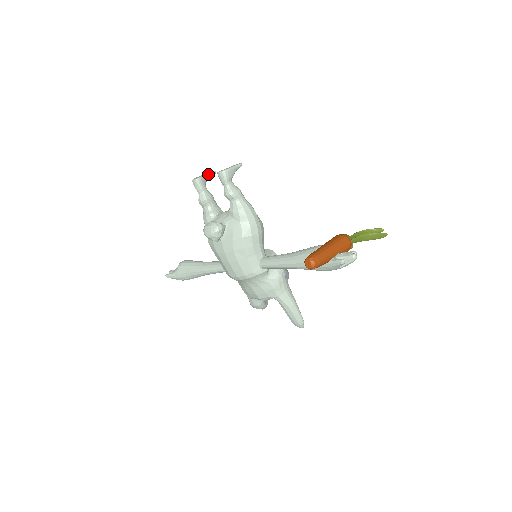
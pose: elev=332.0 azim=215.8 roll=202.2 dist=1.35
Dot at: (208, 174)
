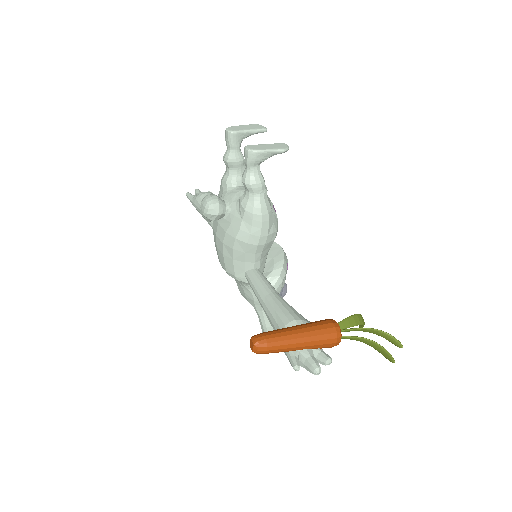
Dot at: (252, 130)
